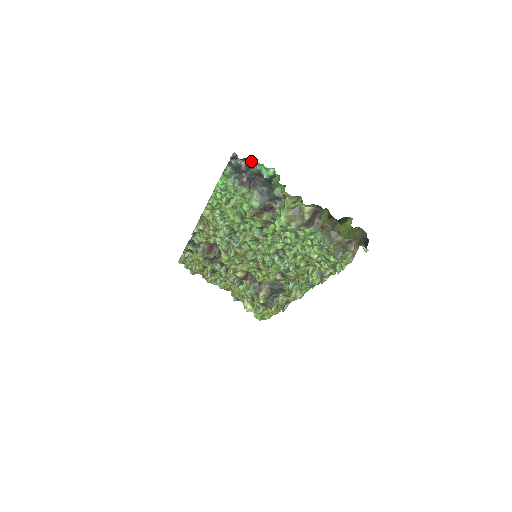
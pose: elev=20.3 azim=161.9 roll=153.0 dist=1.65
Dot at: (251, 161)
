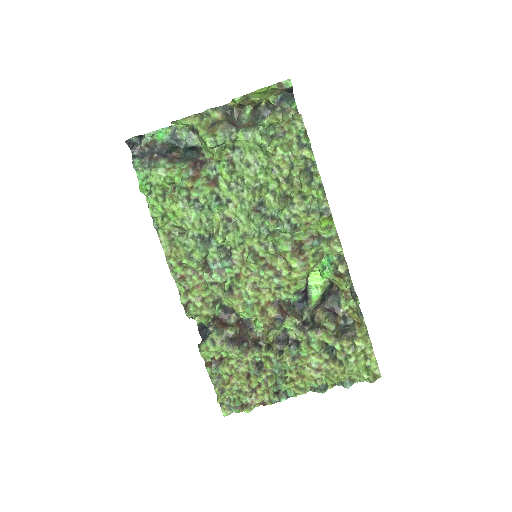
Dot at: (148, 139)
